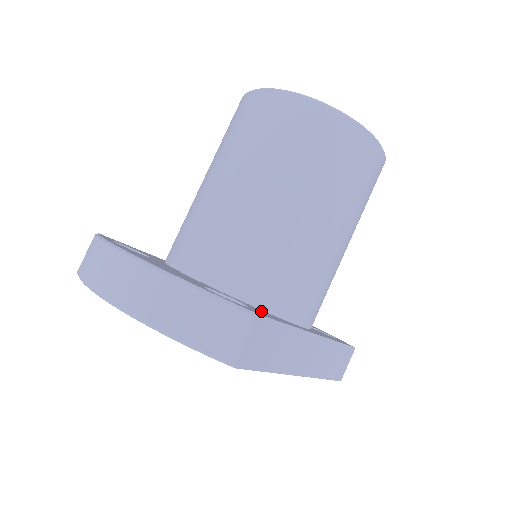
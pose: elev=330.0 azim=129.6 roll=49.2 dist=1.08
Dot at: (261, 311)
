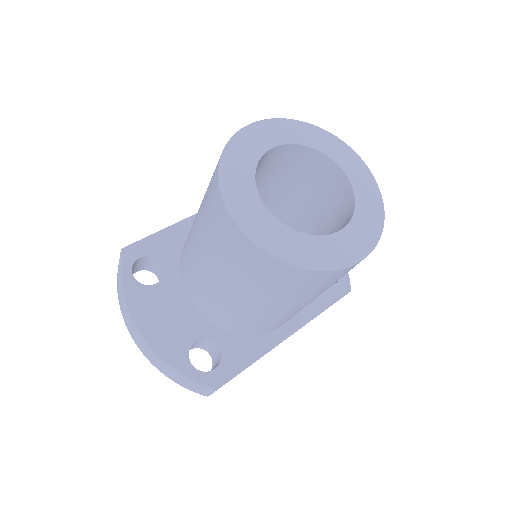
Dot at: (236, 348)
